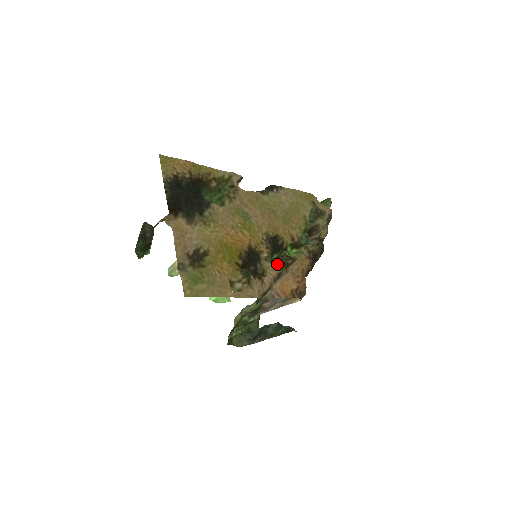
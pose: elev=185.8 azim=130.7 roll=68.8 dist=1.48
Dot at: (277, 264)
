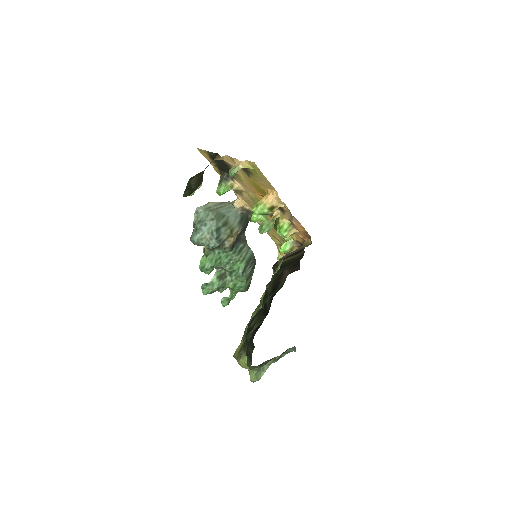
Dot at: occluded
